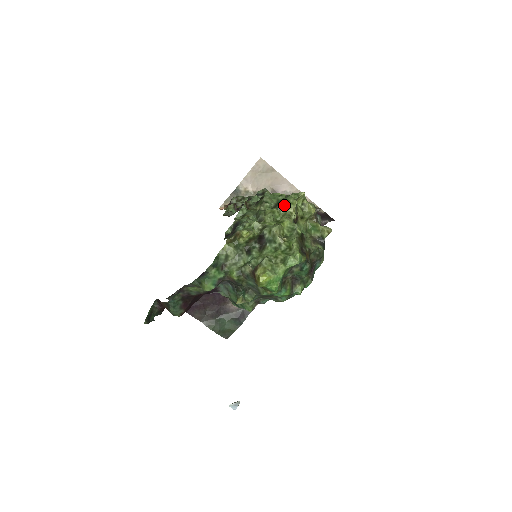
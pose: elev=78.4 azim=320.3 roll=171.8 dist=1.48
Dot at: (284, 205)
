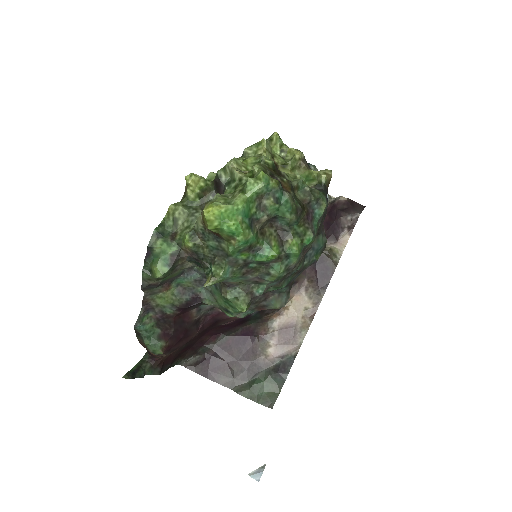
Dot at: (250, 150)
